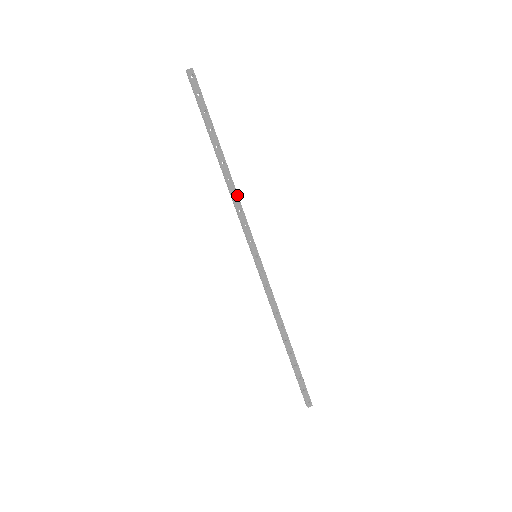
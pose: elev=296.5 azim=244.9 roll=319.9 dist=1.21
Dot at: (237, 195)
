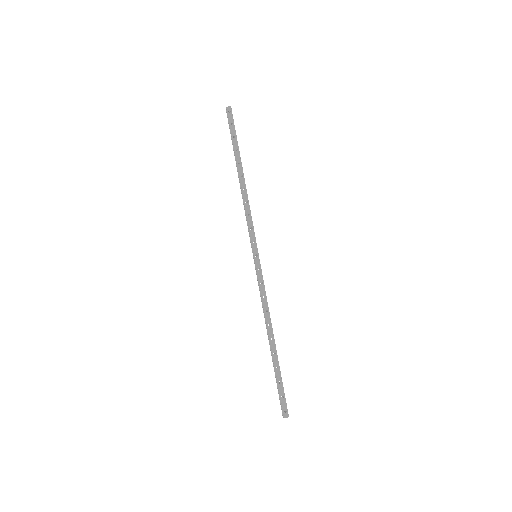
Dot at: (248, 202)
